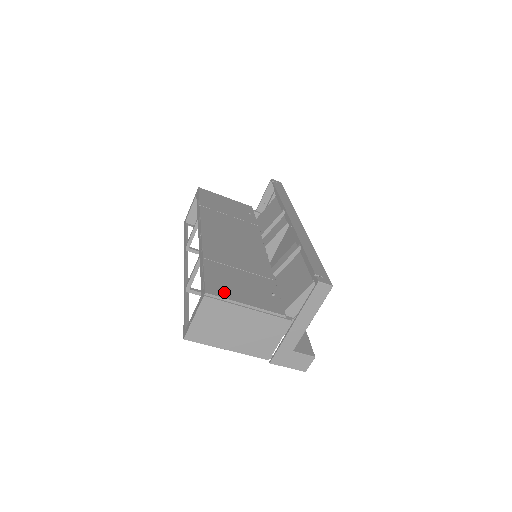
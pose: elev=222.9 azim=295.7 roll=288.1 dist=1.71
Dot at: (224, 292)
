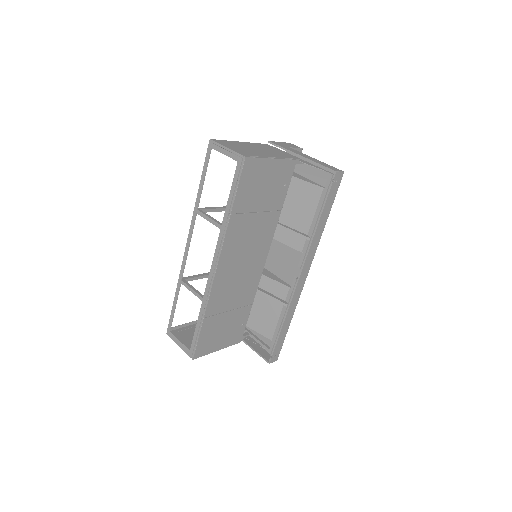
Dot at: (207, 349)
